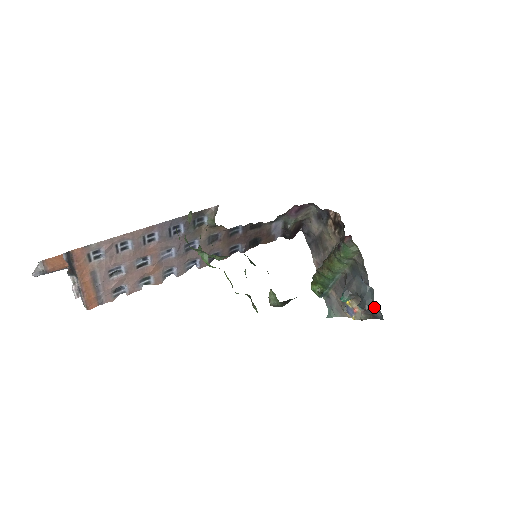
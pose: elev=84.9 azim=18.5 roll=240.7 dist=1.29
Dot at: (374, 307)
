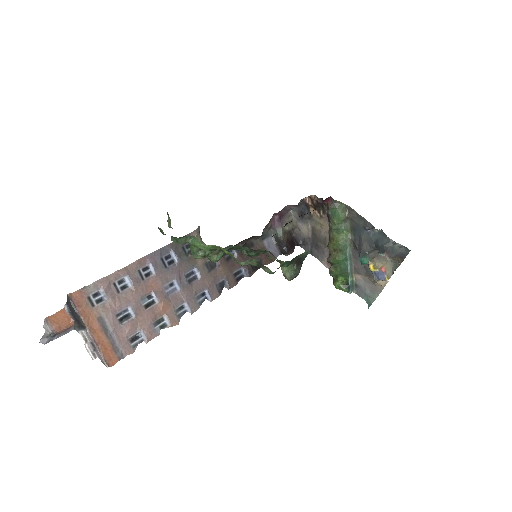
Dot at: (393, 244)
